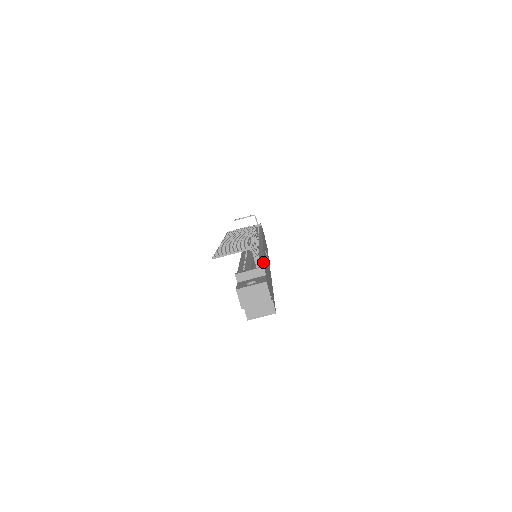
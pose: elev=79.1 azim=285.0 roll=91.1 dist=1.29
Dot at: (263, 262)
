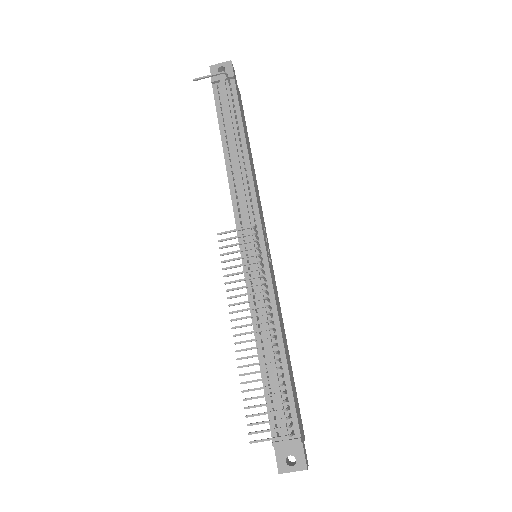
Dot at: (292, 396)
